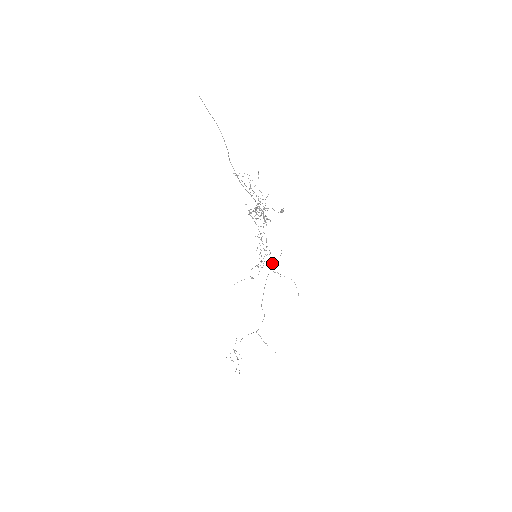
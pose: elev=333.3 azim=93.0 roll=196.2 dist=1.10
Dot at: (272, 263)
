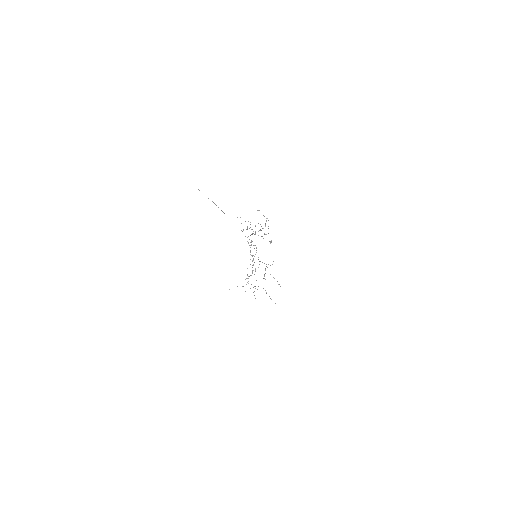
Dot at: occluded
